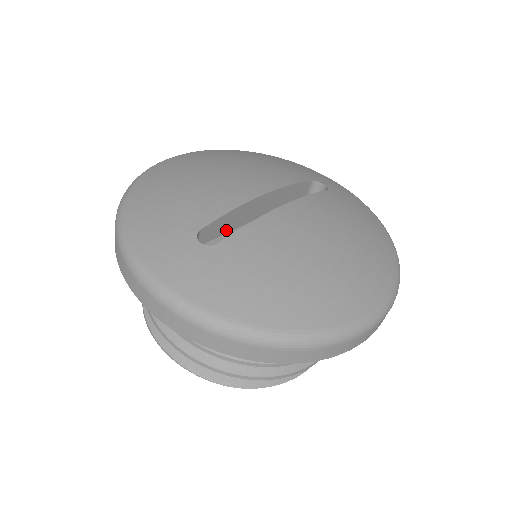
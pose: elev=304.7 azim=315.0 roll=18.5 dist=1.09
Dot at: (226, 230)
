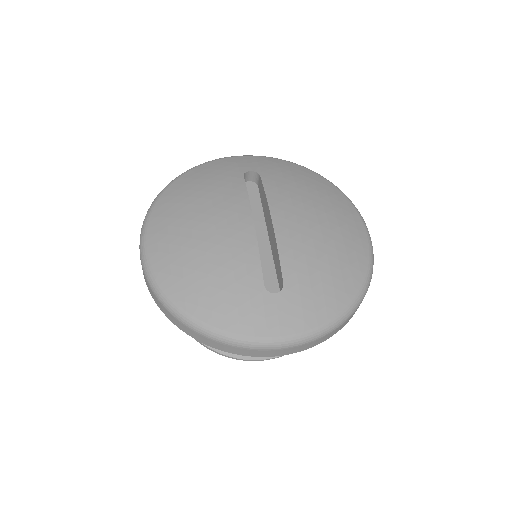
Dot at: occluded
